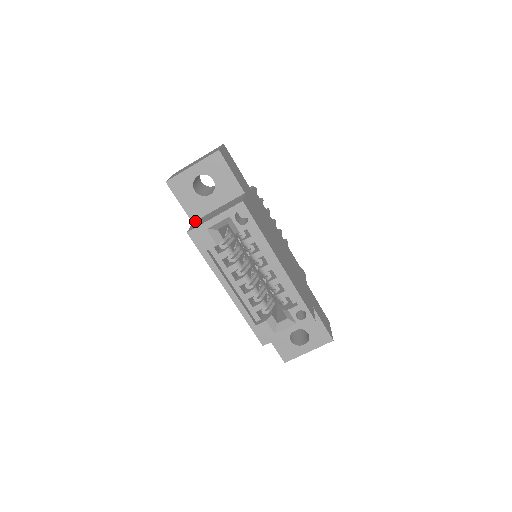
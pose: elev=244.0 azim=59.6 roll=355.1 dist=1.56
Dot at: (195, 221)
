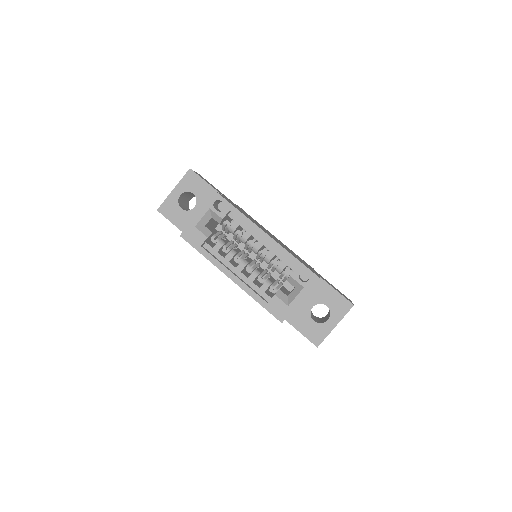
Dot at: occluded
